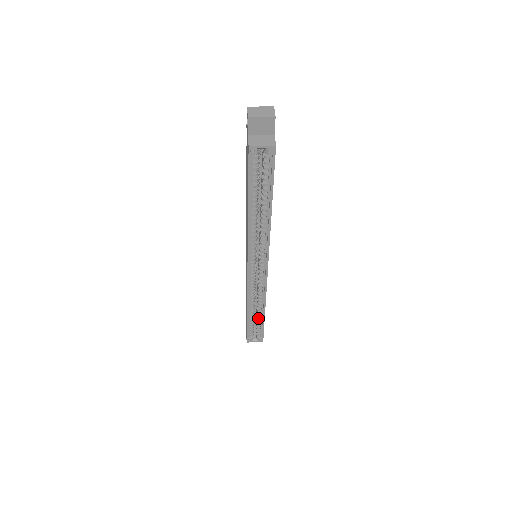
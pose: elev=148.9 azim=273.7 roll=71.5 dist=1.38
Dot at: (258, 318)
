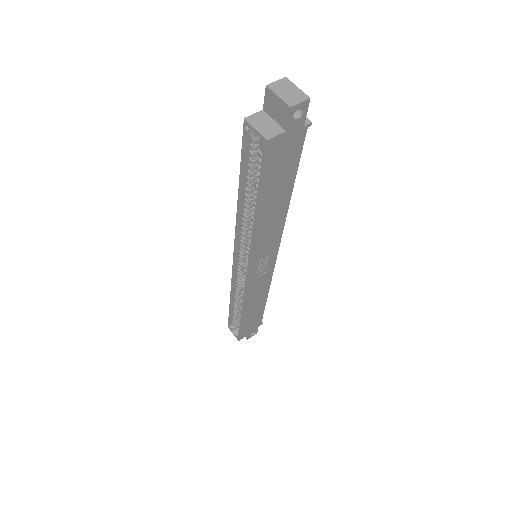
Dot at: occluded
